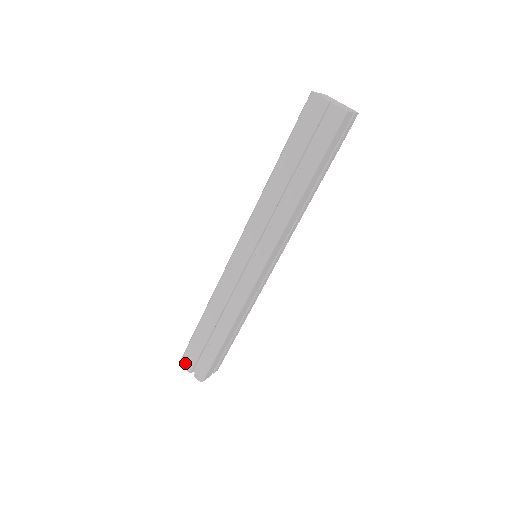
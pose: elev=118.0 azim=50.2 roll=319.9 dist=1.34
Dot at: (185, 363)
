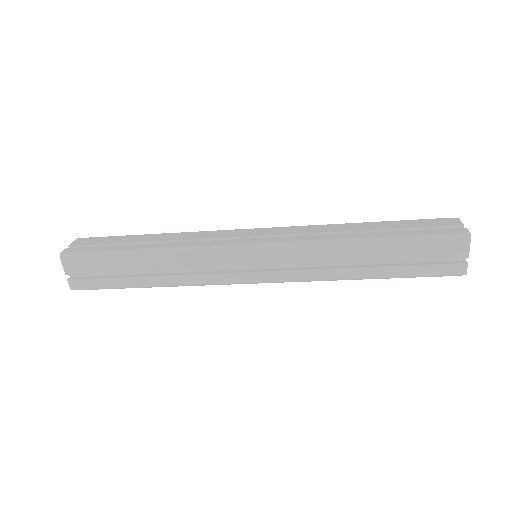
Dot at: (69, 263)
